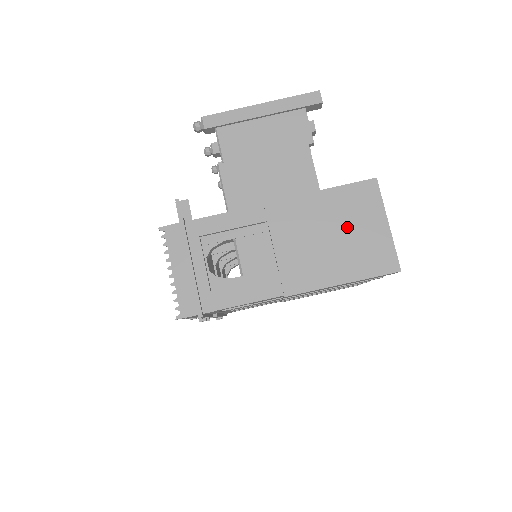
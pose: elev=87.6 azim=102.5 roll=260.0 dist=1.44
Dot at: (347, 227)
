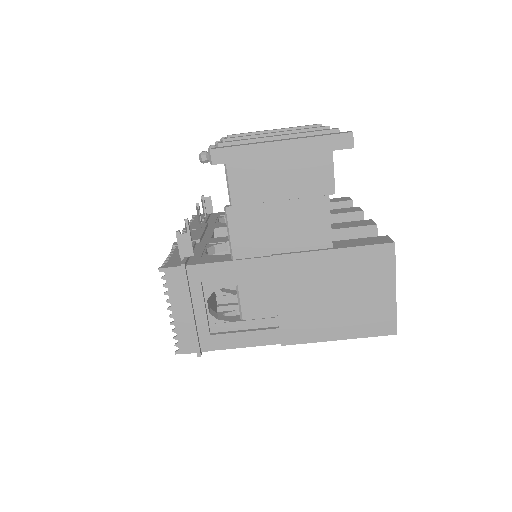
Dot at: (353, 289)
